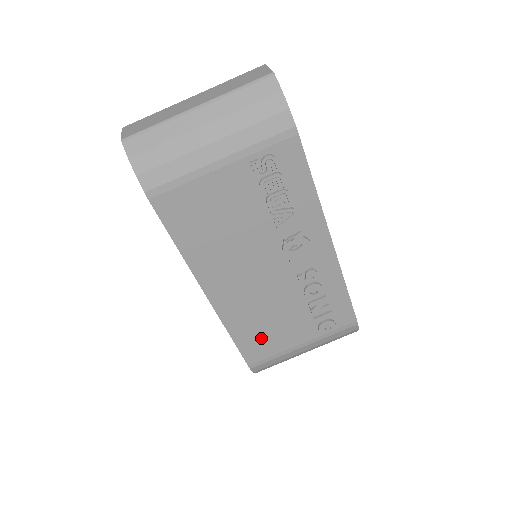
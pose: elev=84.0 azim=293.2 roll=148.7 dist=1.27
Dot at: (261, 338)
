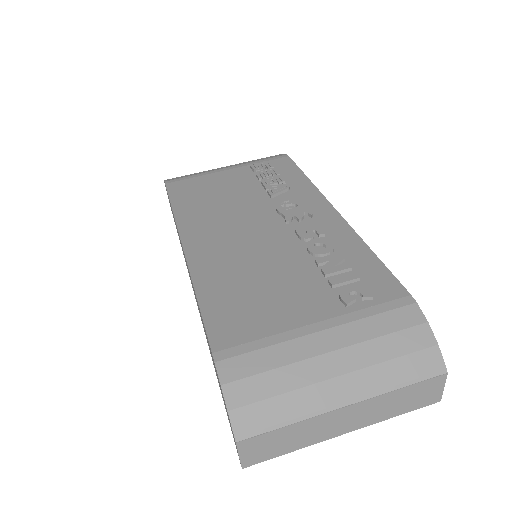
Dot at: (243, 305)
